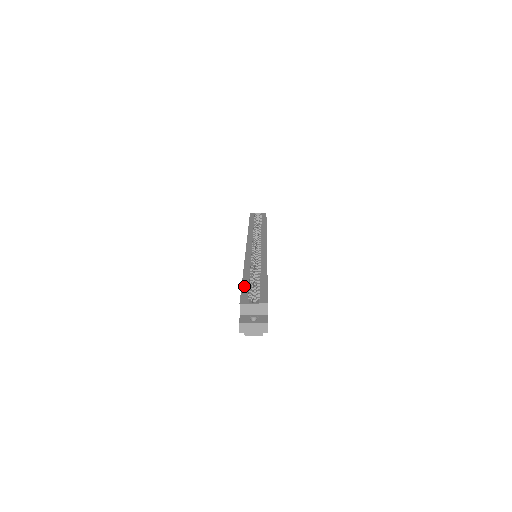
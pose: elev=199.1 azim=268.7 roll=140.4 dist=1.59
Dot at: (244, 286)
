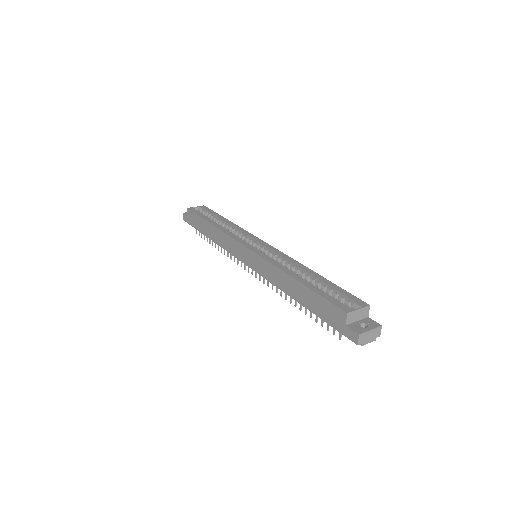
Dot at: (320, 293)
